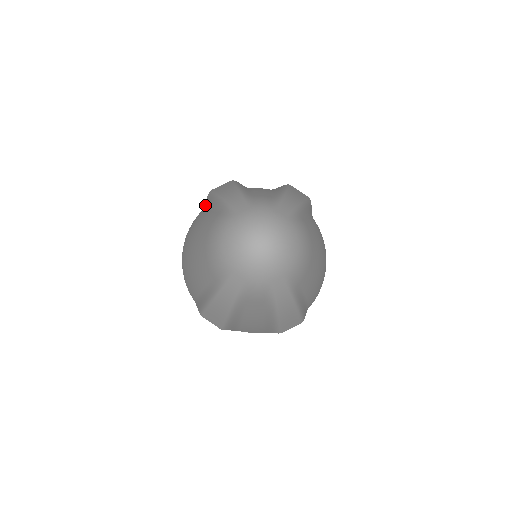
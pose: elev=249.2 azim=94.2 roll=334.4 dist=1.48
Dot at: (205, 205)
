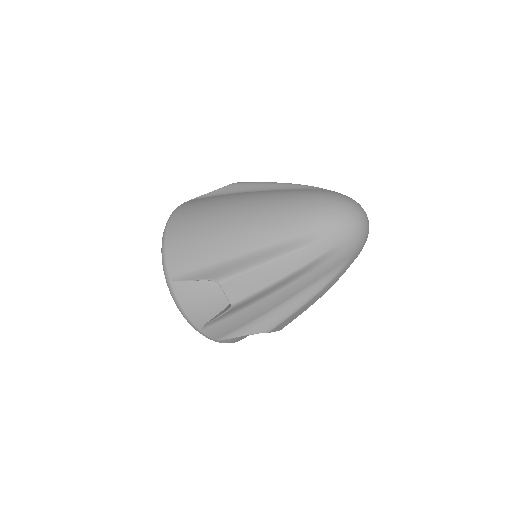
Dot at: (217, 193)
